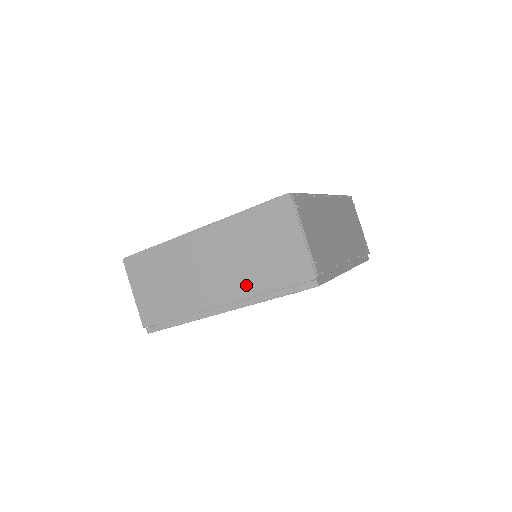
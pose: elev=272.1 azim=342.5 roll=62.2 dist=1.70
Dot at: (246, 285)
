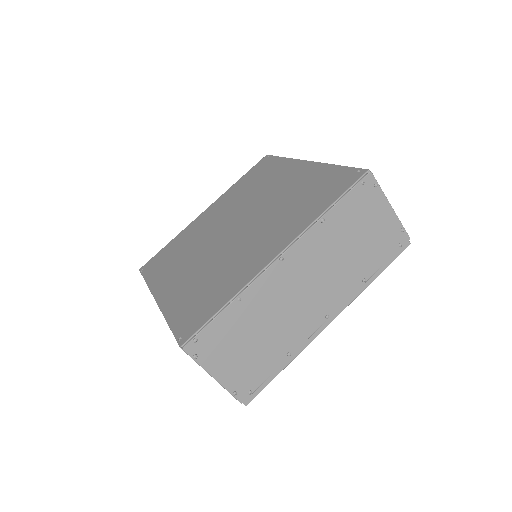
Dot at: occluded
